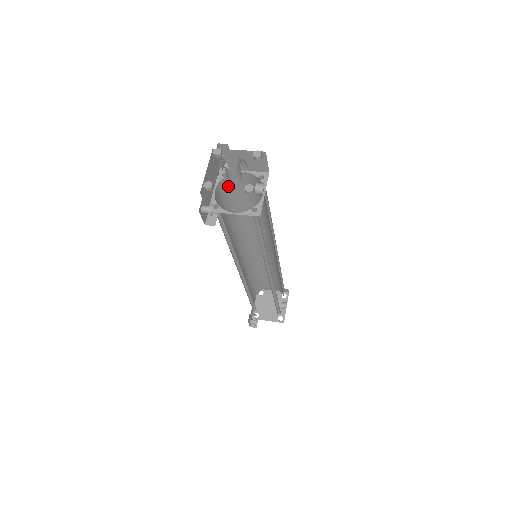
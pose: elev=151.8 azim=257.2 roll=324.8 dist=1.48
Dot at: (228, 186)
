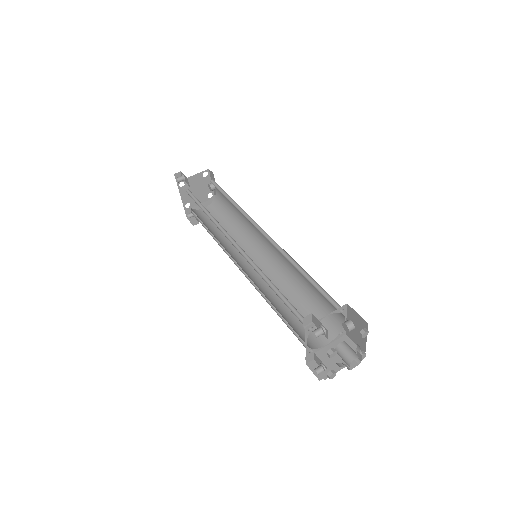
Dot at: (302, 319)
